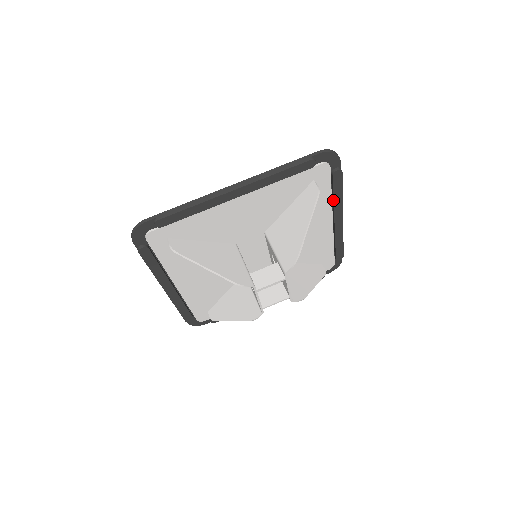
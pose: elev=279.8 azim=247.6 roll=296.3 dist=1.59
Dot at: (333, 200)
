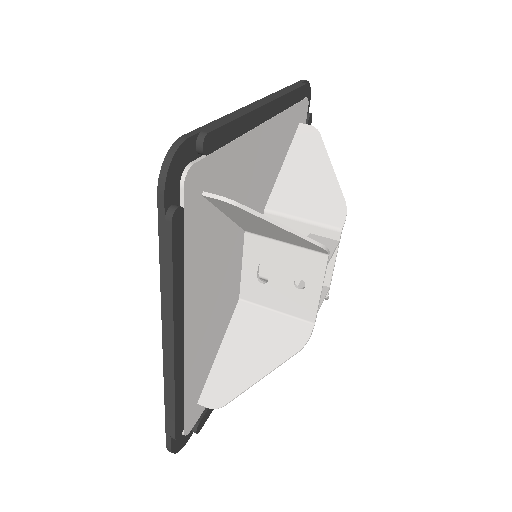
Dot at: occluded
